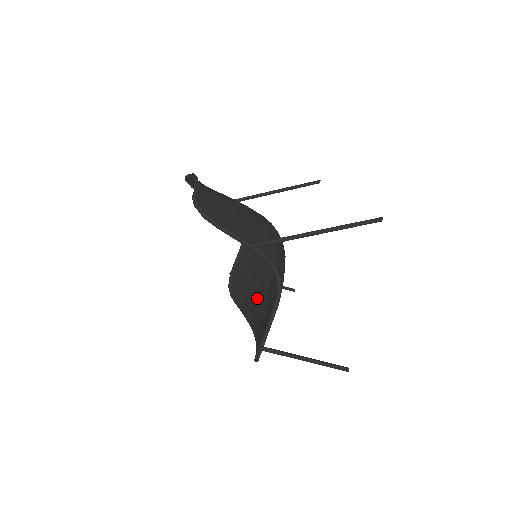
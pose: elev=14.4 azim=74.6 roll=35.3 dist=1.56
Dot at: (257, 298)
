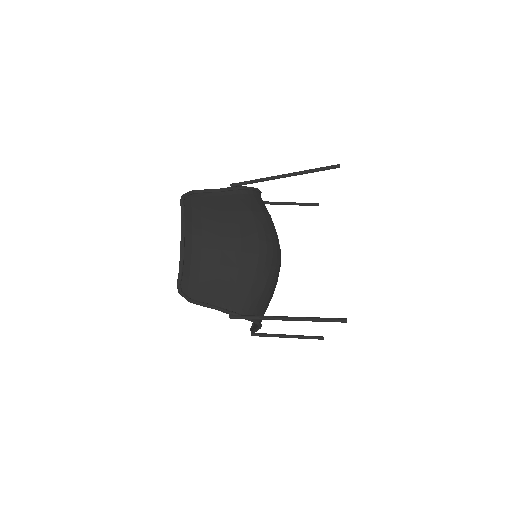
Dot at: occluded
